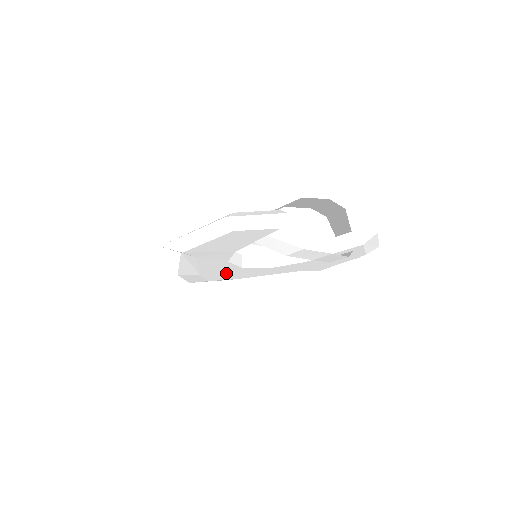
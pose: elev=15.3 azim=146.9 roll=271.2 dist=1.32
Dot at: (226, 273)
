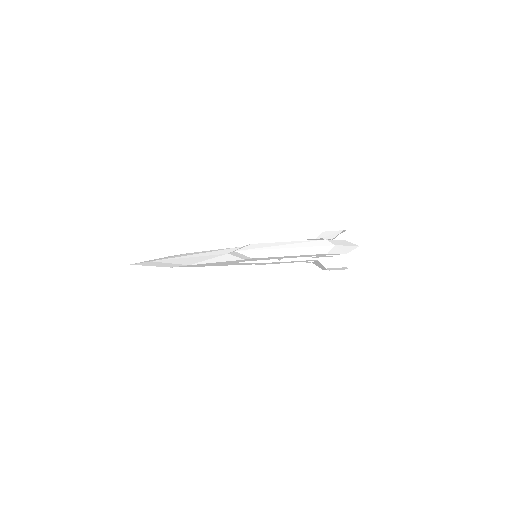
Dot at: occluded
